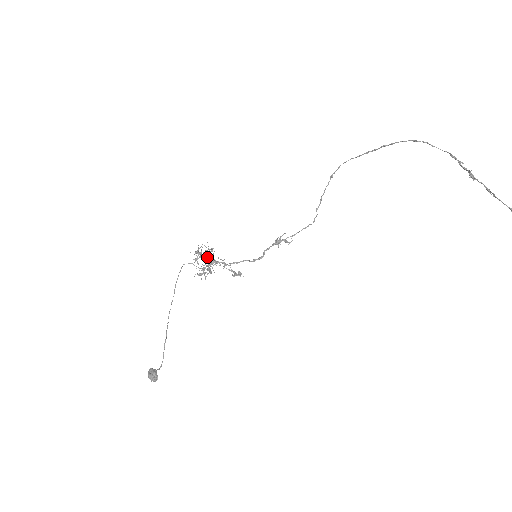
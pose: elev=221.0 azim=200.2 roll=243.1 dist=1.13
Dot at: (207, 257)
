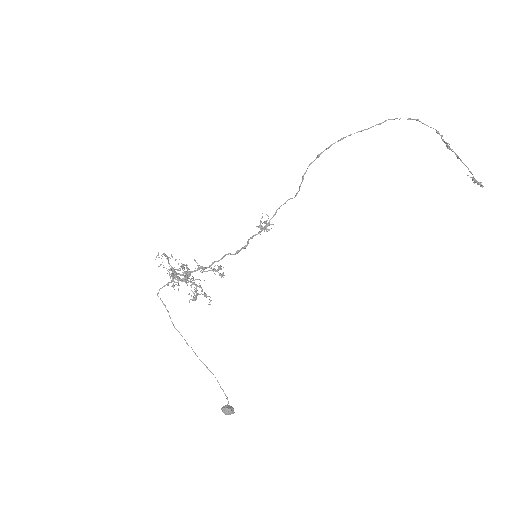
Dot at: (174, 270)
